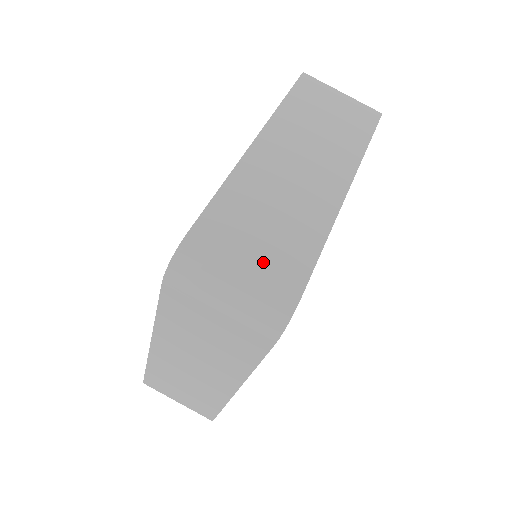
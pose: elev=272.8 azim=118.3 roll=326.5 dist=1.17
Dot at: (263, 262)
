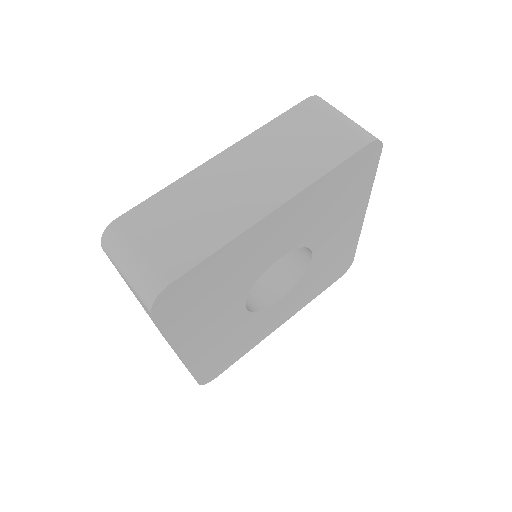
Dot at: occluded
